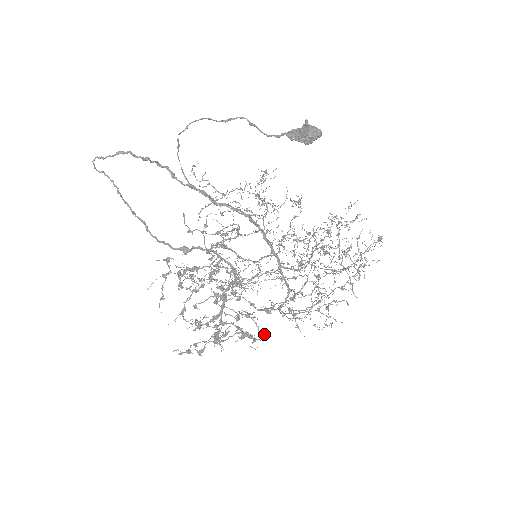
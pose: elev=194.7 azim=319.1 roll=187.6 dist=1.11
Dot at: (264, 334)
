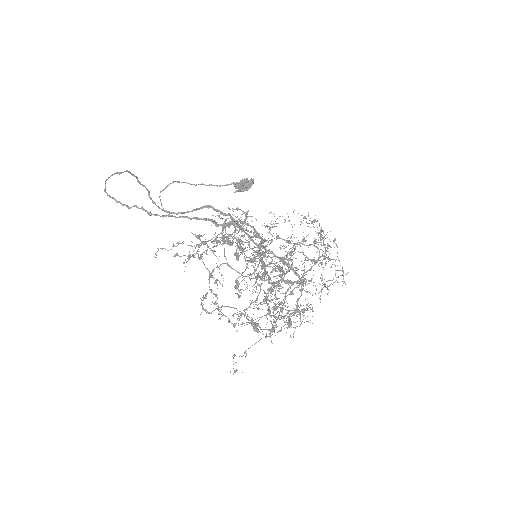
Dot at: (313, 260)
